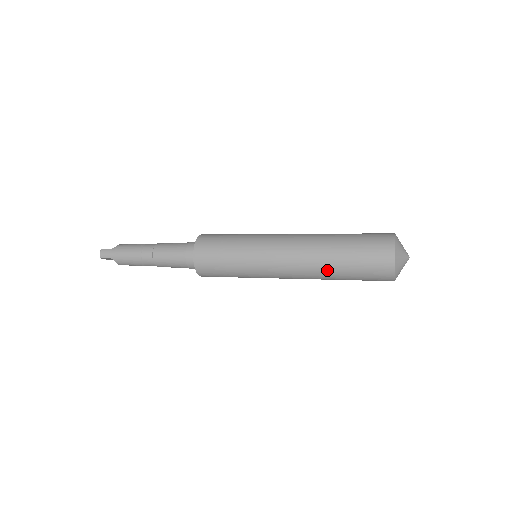
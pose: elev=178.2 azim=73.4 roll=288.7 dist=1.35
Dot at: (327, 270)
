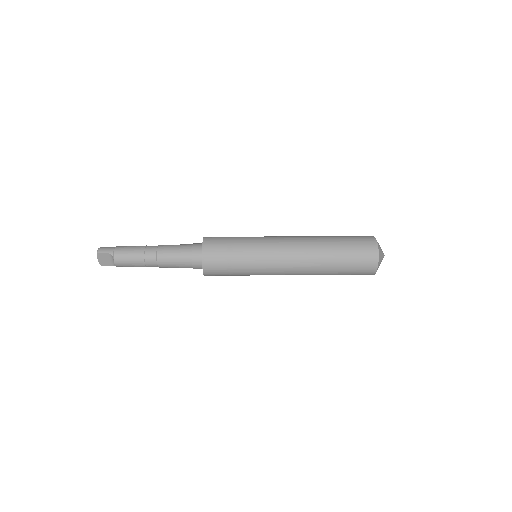
Dot at: (324, 253)
